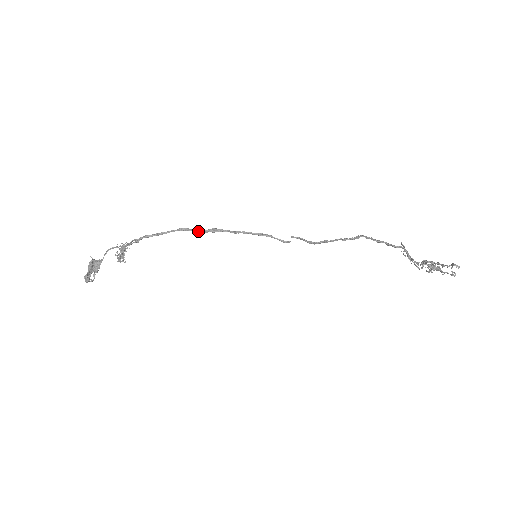
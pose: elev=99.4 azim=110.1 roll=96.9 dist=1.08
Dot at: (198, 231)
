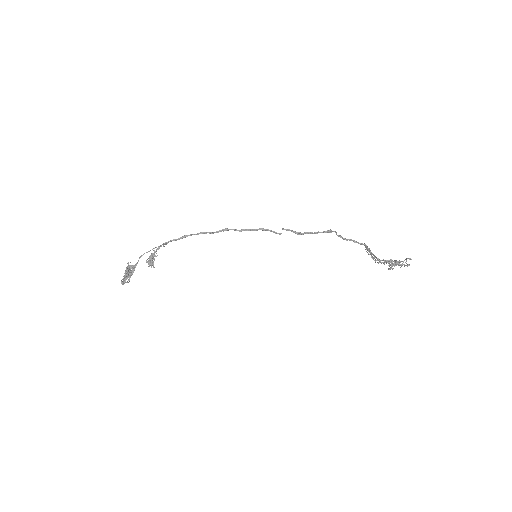
Dot at: (212, 233)
